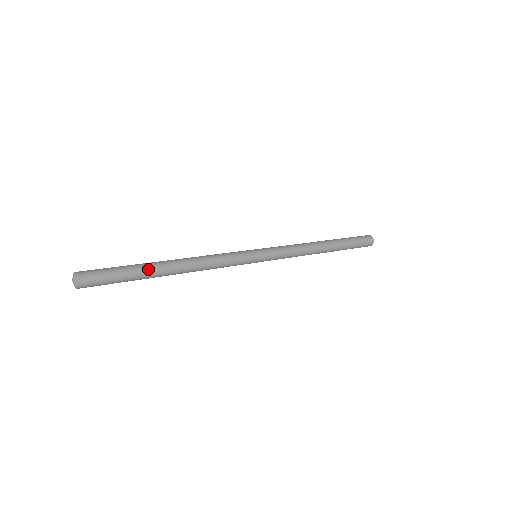
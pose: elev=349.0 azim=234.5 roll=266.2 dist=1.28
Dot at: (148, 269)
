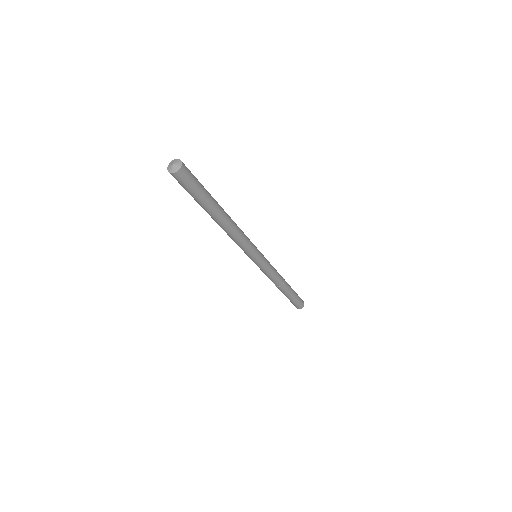
Dot at: (214, 199)
